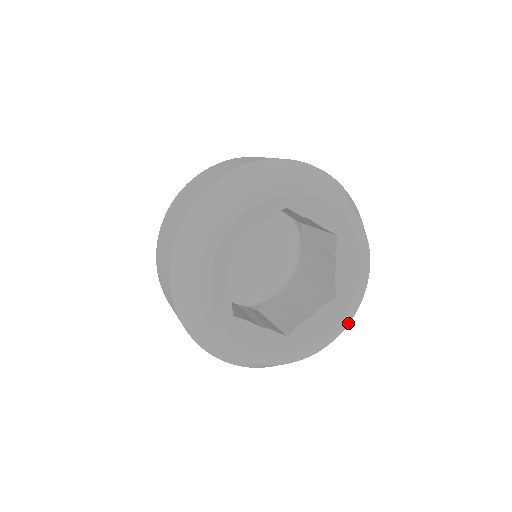
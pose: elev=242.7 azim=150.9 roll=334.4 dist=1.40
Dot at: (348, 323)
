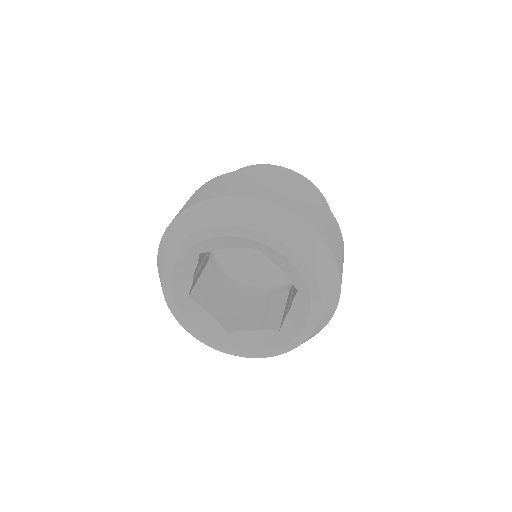
Dot at: (278, 354)
